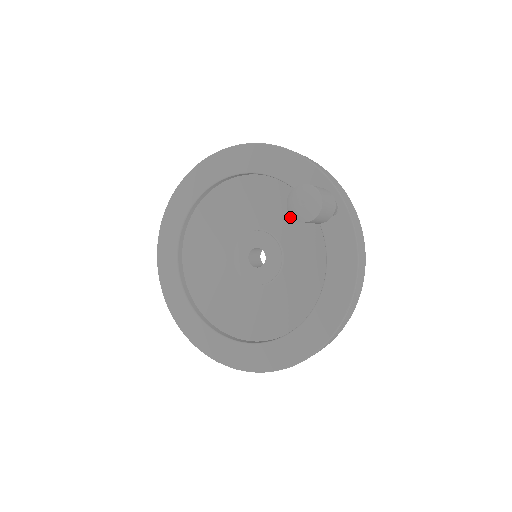
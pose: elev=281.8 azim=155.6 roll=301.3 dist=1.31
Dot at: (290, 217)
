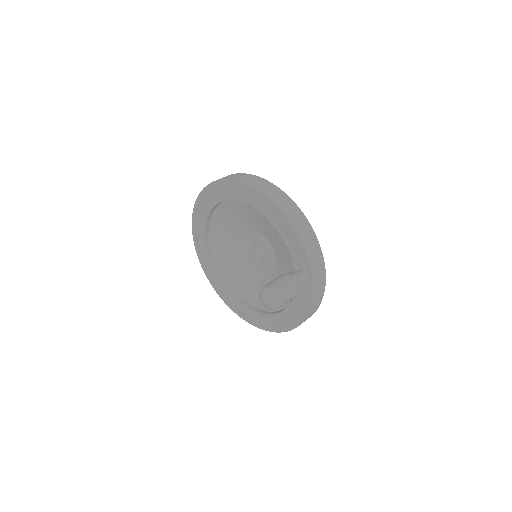
Dot at: (283, 250)
